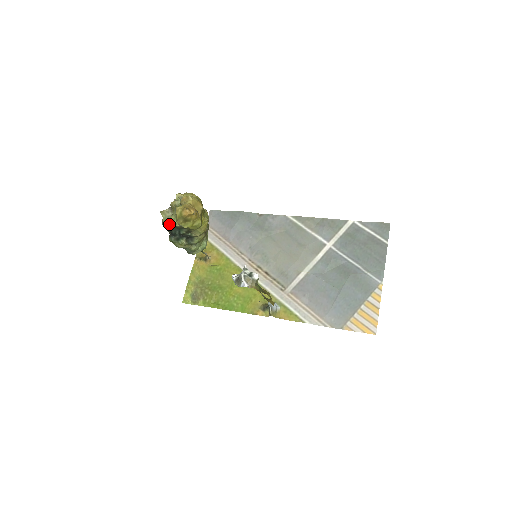
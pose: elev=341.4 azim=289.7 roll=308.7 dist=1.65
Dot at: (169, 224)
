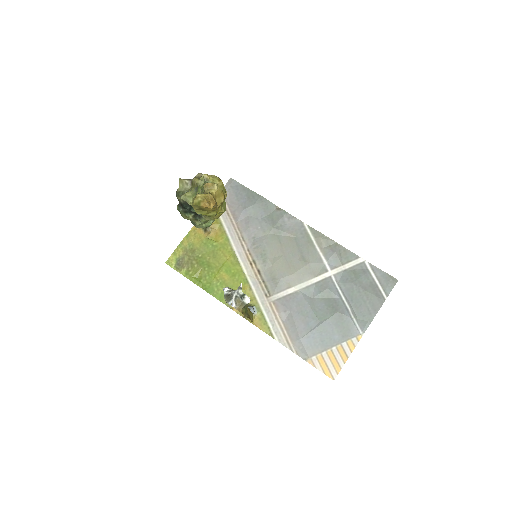
Dot at: (183, 199)
